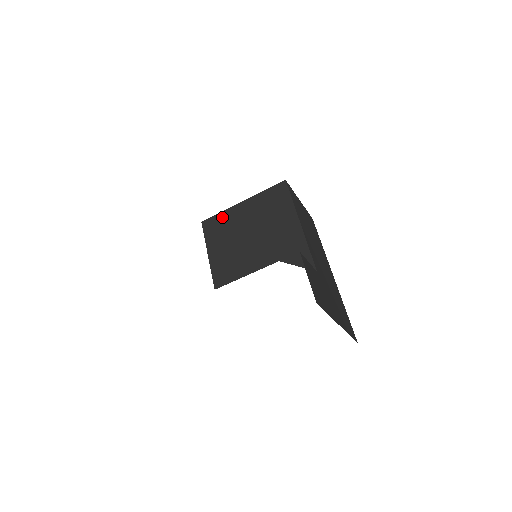
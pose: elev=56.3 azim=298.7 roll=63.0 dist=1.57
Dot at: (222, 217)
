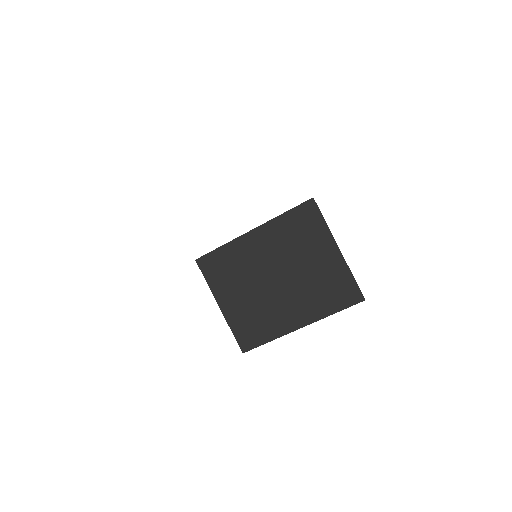
Dot at: (222, 245)
